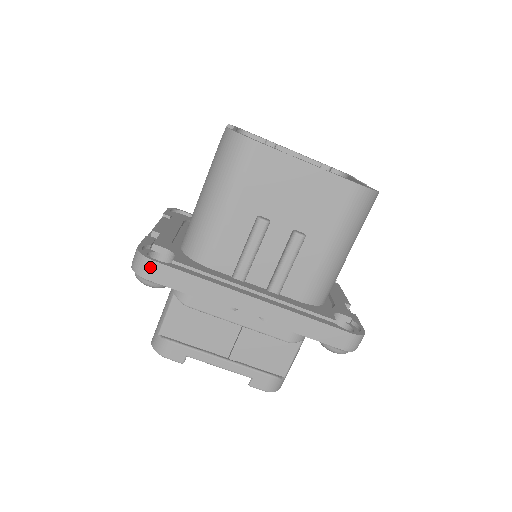
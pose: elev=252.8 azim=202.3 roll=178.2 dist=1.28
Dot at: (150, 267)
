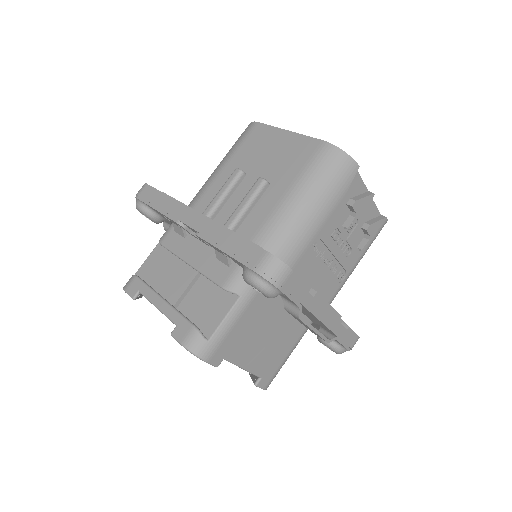
Dot at: (143, 189)
